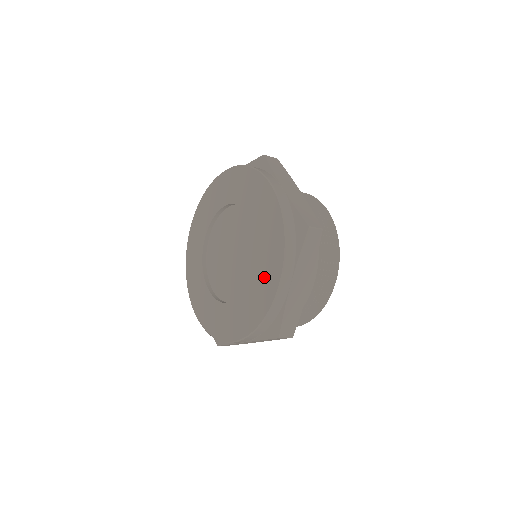
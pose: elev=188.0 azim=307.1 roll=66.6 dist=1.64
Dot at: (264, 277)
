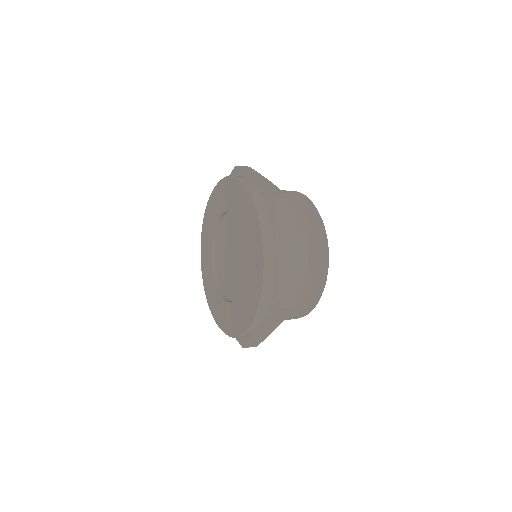
Dot at: (253, 257)
